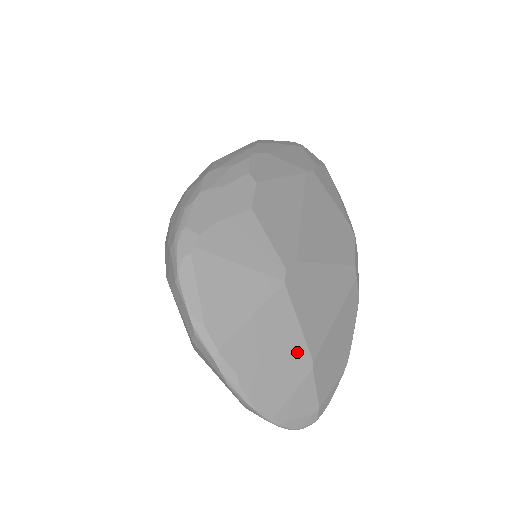
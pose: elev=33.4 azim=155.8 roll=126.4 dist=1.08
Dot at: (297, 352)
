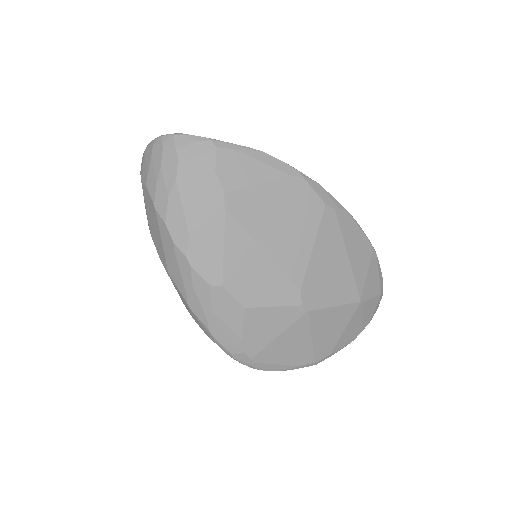
Dot at: (348, 312)
